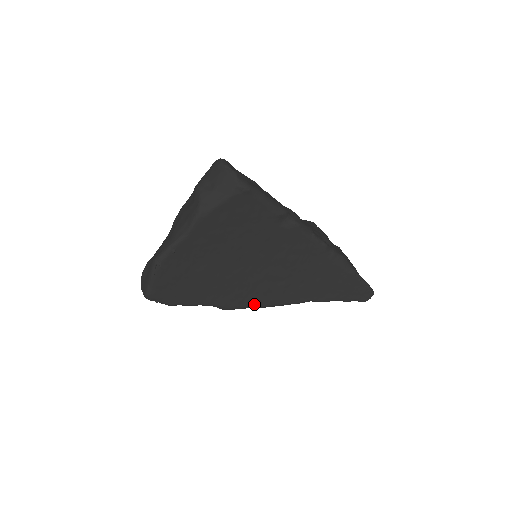
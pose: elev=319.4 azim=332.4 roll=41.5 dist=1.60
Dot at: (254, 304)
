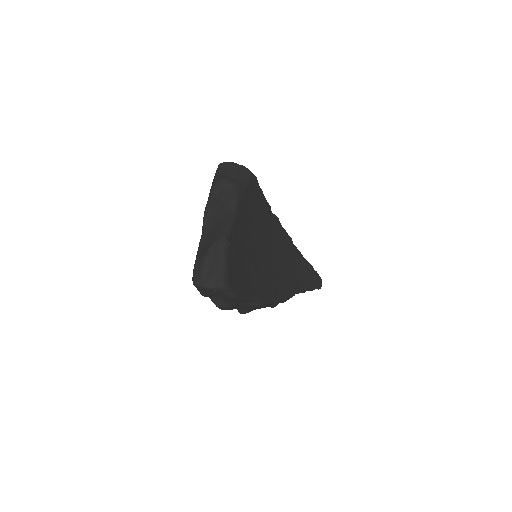
Dot at: (275, 298)
